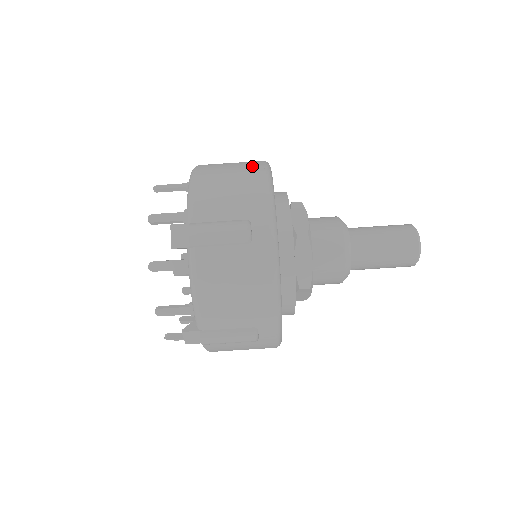
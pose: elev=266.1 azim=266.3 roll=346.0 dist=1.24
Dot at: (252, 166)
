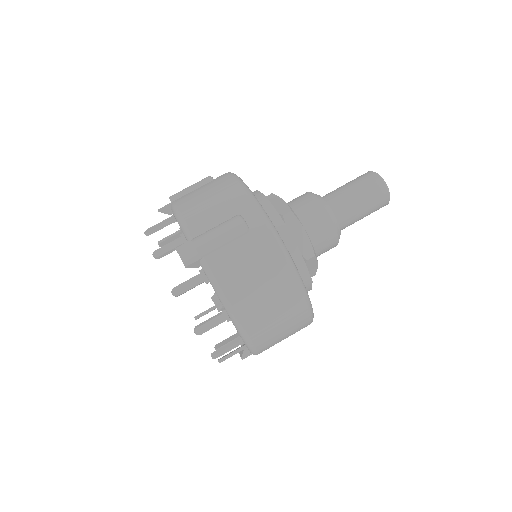
Dot at: occluded
